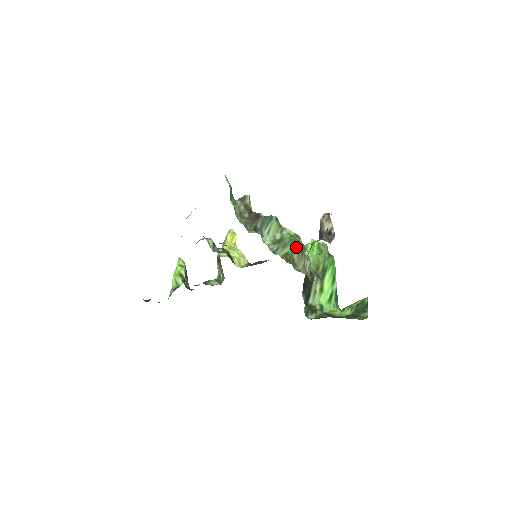
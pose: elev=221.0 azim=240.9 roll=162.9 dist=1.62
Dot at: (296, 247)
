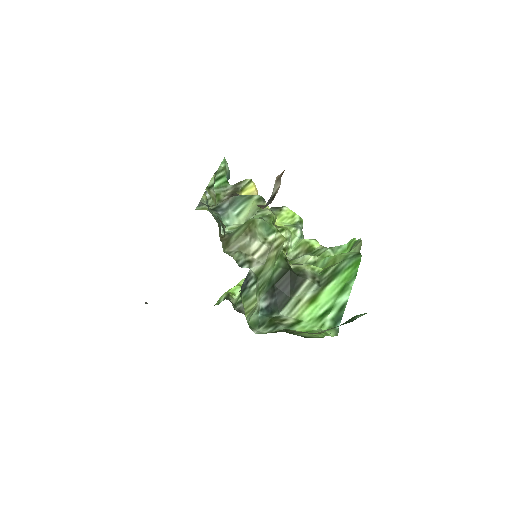
Dot at: (245, 225)
